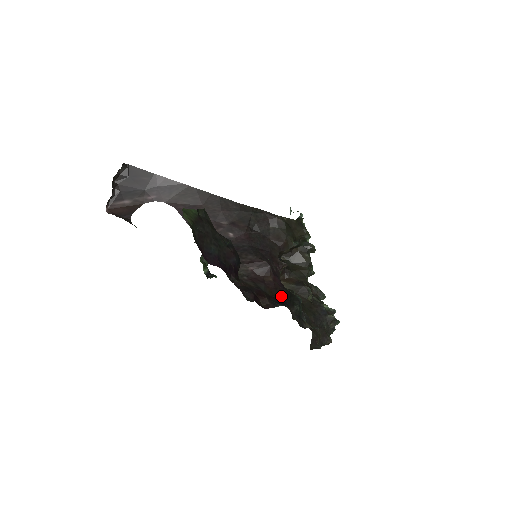
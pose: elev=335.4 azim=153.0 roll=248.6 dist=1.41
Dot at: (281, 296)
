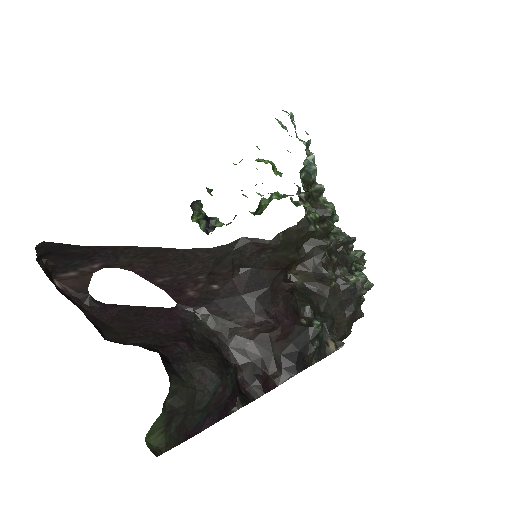
Dot at: (294, 345)
